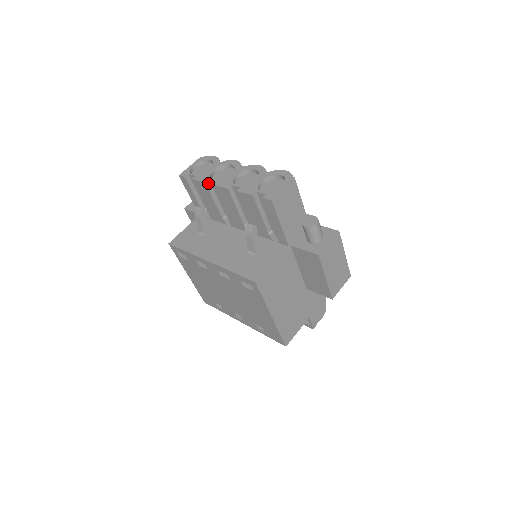
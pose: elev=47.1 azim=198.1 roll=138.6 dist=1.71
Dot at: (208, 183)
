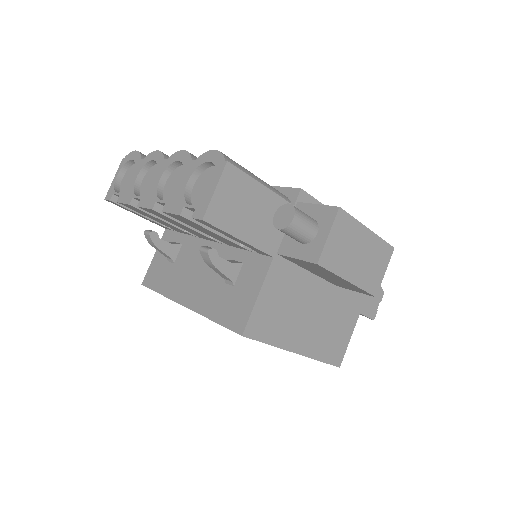
Dot at: (134, 203)
